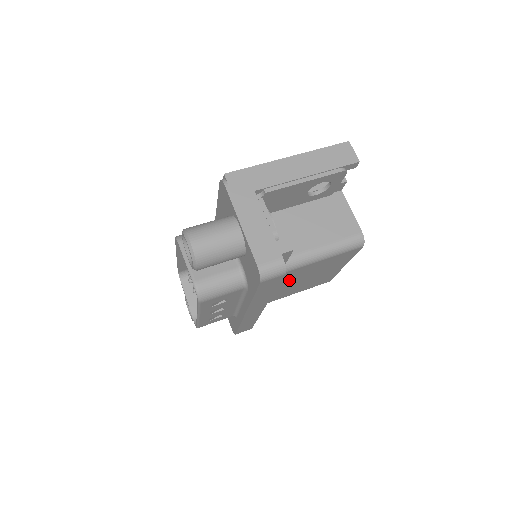
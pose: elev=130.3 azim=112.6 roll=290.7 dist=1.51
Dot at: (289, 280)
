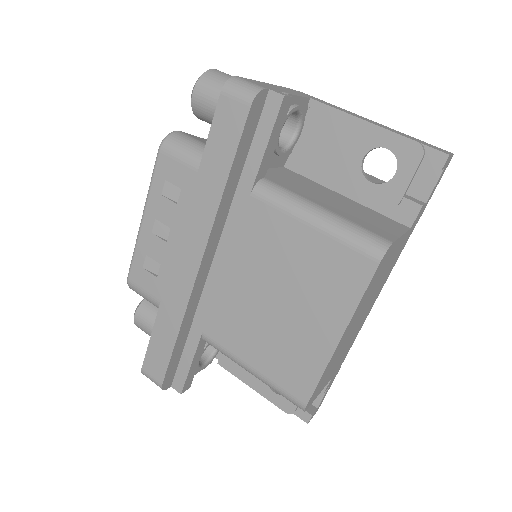
Dot at: (256, 257)
